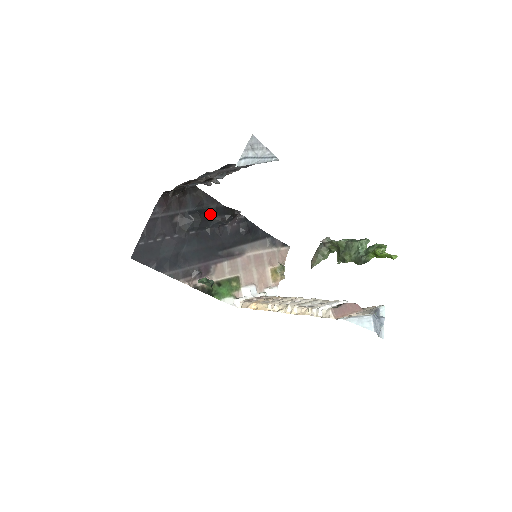
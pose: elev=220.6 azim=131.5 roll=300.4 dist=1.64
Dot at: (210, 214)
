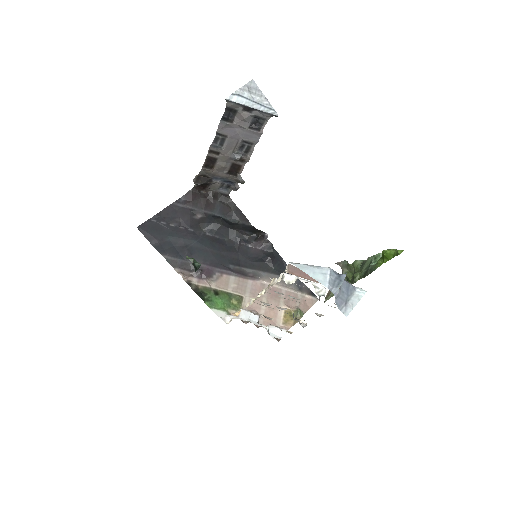
Dot at: (234, 226)
